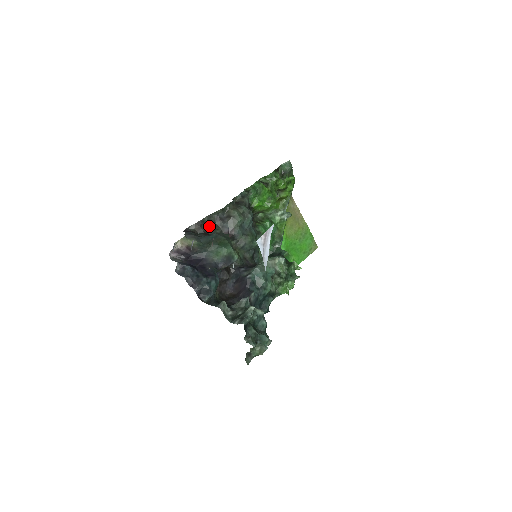
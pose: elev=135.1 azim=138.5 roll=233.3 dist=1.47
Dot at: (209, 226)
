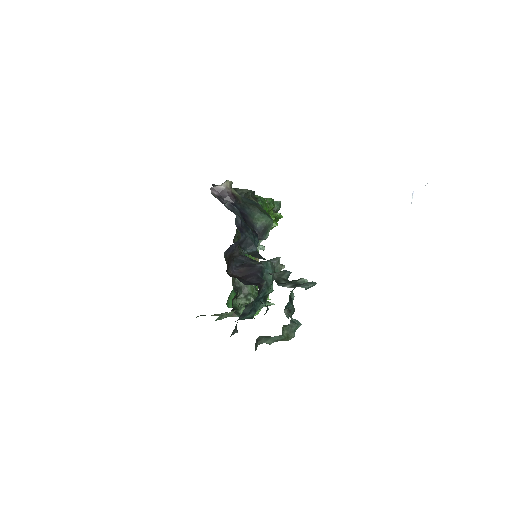
Dot at: occluded
